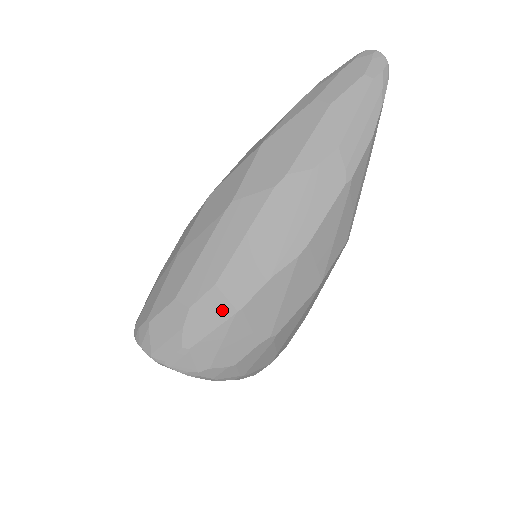
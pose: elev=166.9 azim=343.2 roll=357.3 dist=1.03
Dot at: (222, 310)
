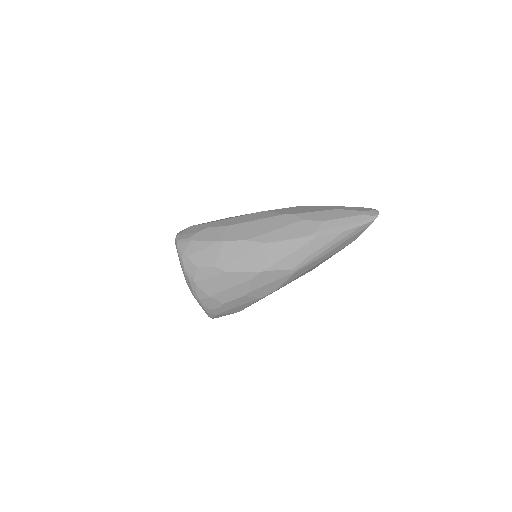
Dot at: (217, 236)
